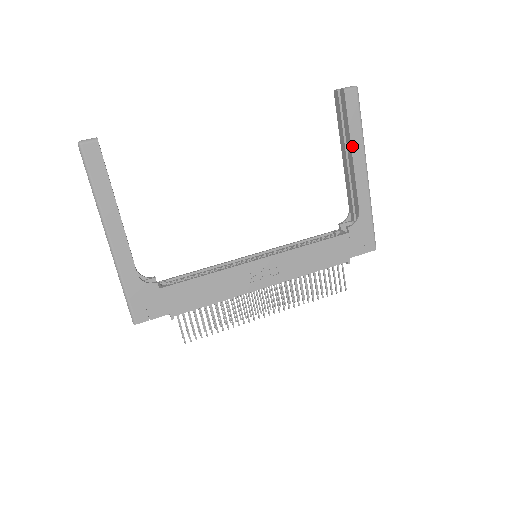
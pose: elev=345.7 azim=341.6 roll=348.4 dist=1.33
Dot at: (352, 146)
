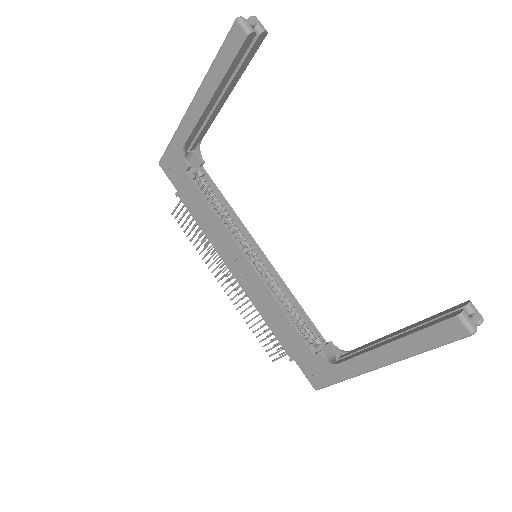
Dot at: (397, 341)
